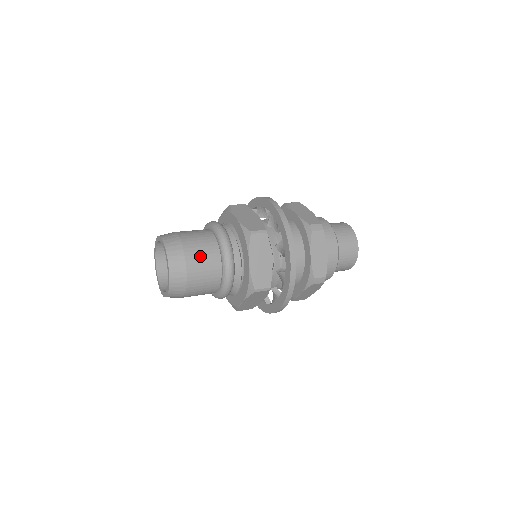
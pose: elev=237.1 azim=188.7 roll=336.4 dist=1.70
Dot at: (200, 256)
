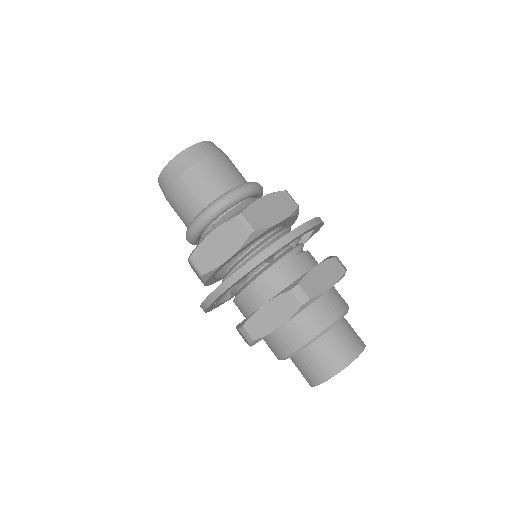
Dot at: (229, 166)
